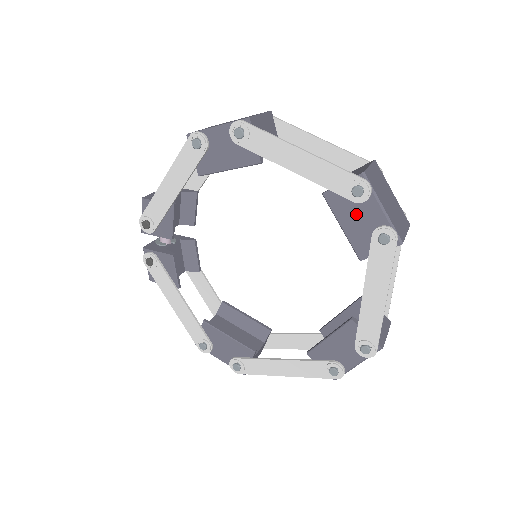
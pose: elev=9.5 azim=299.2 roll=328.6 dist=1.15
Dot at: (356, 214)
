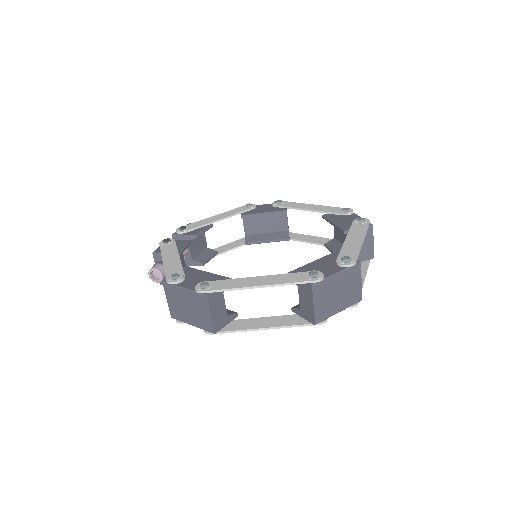
Dot at: (343, 218)
